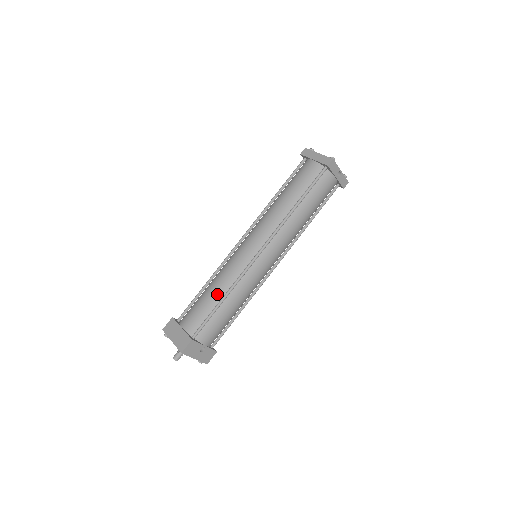
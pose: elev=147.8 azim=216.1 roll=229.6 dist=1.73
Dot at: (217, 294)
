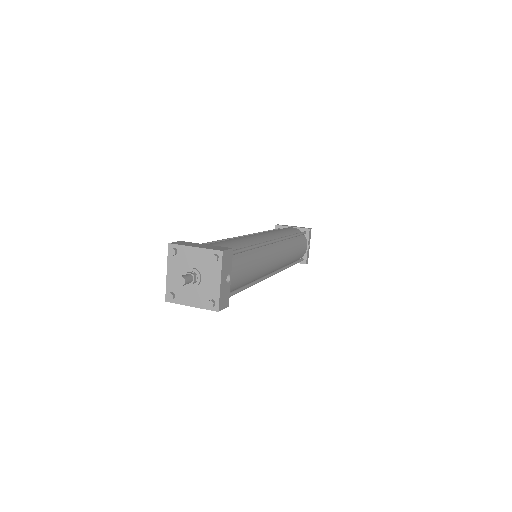
Dot at: (242, 242)
